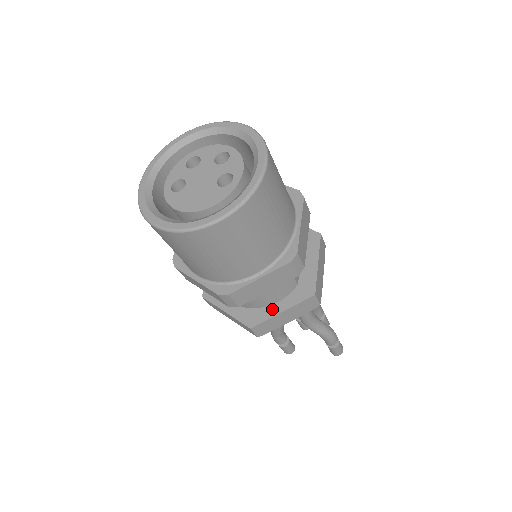
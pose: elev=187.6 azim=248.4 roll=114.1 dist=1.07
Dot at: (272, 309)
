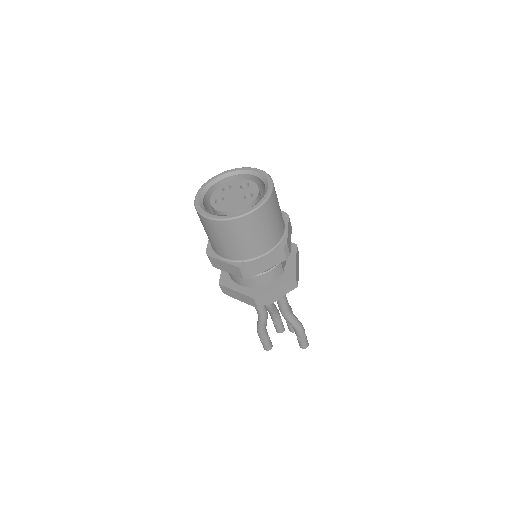
Dot at: (268, 287)
